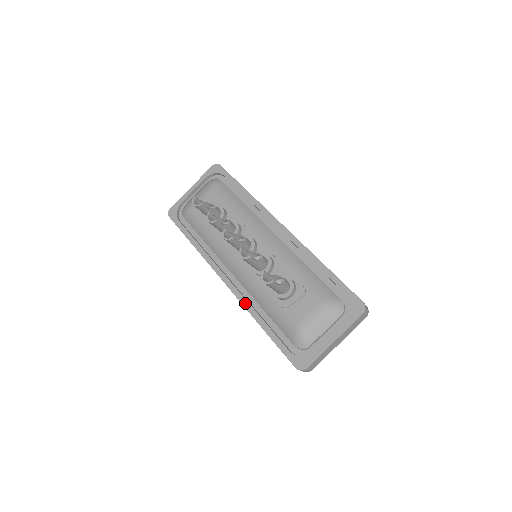
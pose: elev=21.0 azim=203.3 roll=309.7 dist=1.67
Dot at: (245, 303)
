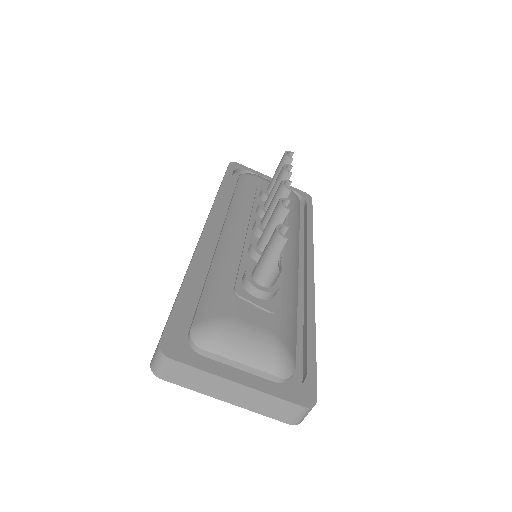
Dot at: (200, 252)
